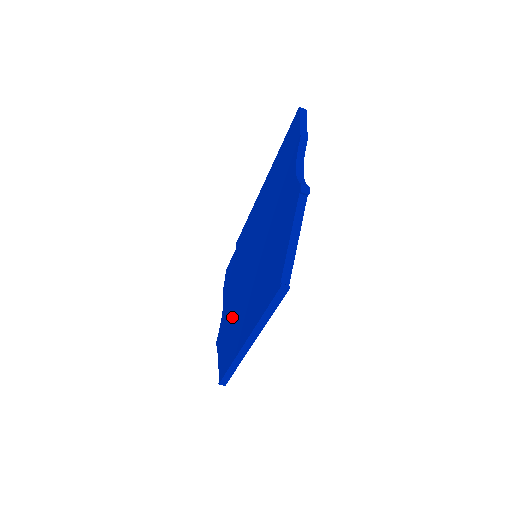
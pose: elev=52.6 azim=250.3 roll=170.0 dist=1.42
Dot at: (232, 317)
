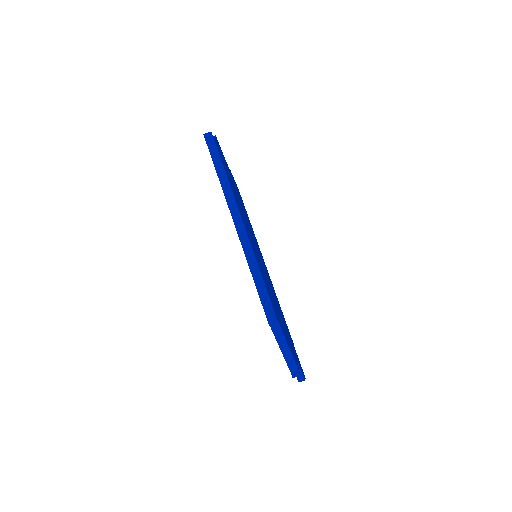
Dot at: occluded
